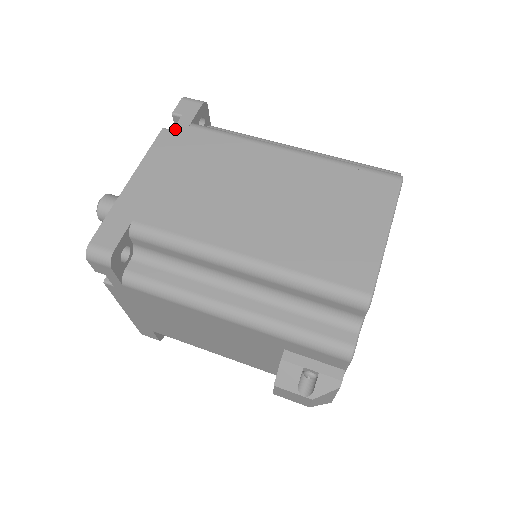
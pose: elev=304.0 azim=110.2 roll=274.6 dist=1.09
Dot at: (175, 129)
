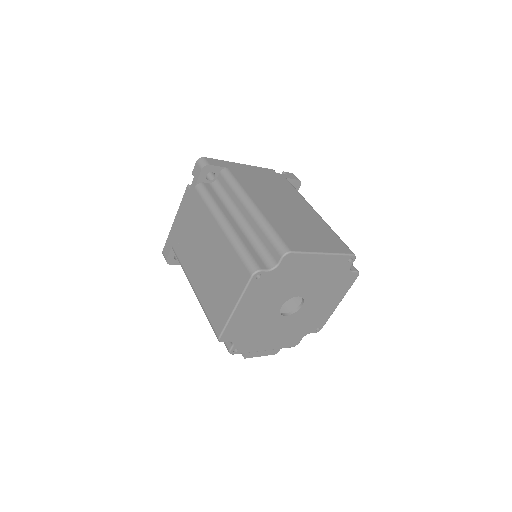
Dot at: (190, 188)
